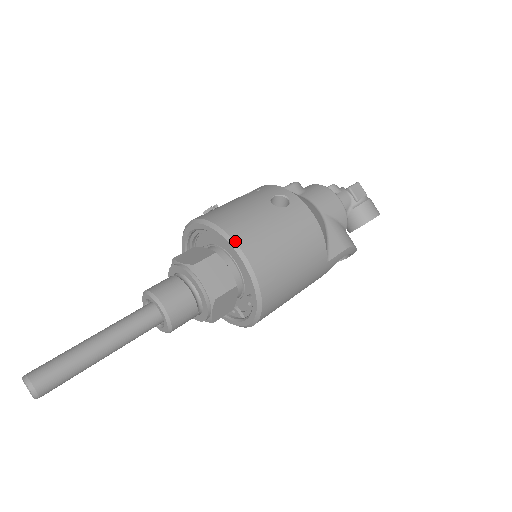
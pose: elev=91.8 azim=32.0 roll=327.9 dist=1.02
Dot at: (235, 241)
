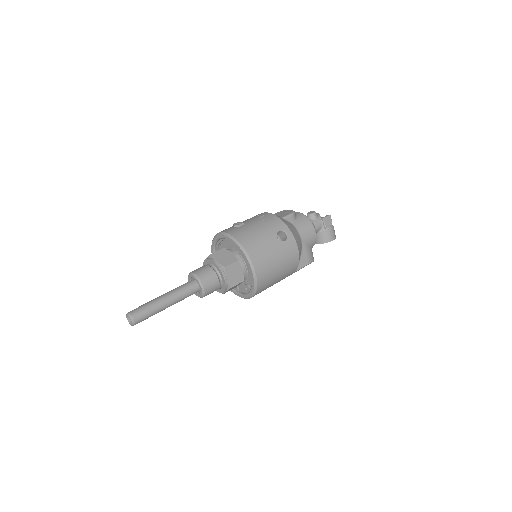
Dot at: (252, 262)
